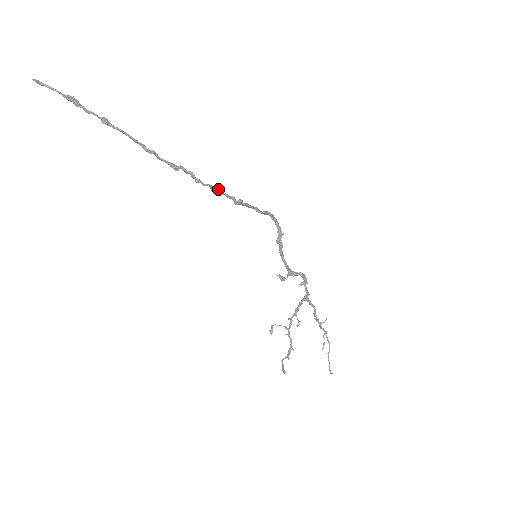
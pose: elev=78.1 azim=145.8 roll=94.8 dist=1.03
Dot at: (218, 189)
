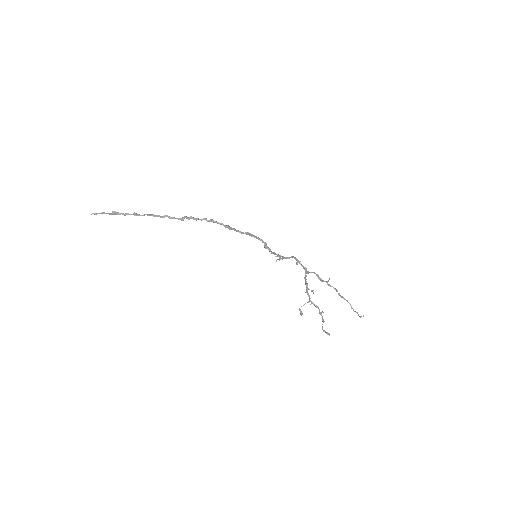
Dot at: (210, 219)
